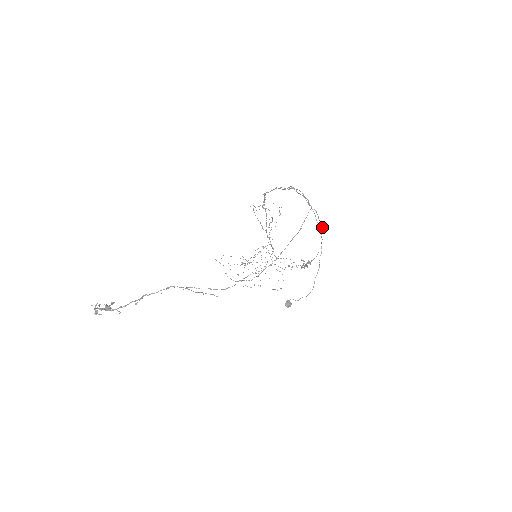
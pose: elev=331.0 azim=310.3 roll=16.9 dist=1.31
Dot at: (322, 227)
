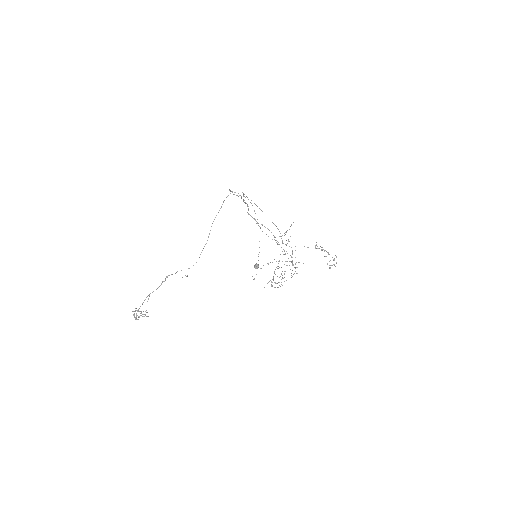
Dot at: occluded
